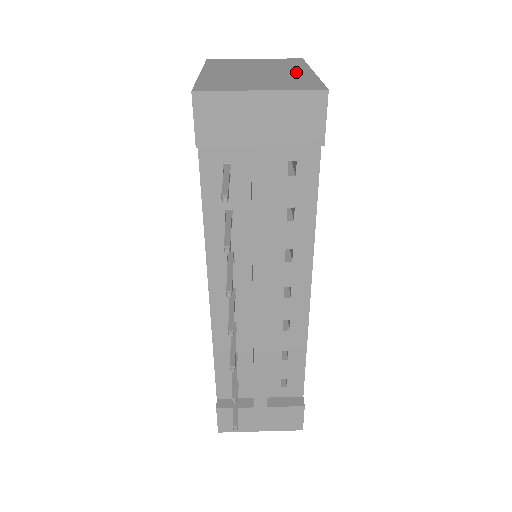
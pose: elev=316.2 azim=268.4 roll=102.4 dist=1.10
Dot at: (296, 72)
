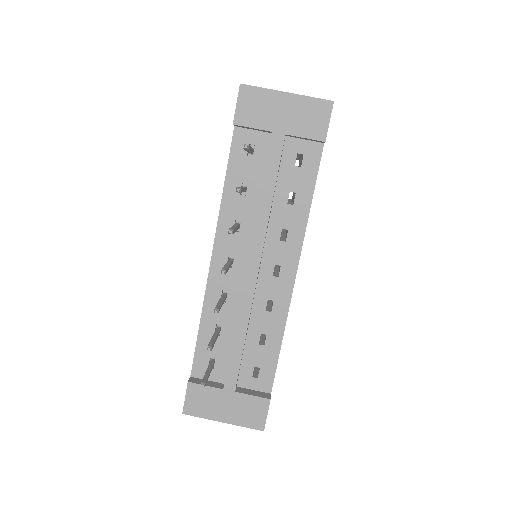
Dot at: occluded
